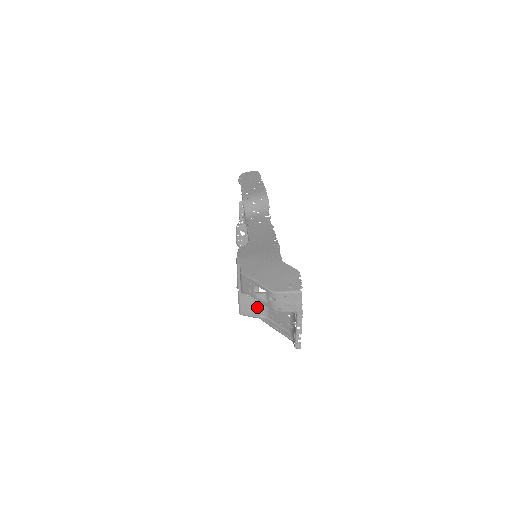
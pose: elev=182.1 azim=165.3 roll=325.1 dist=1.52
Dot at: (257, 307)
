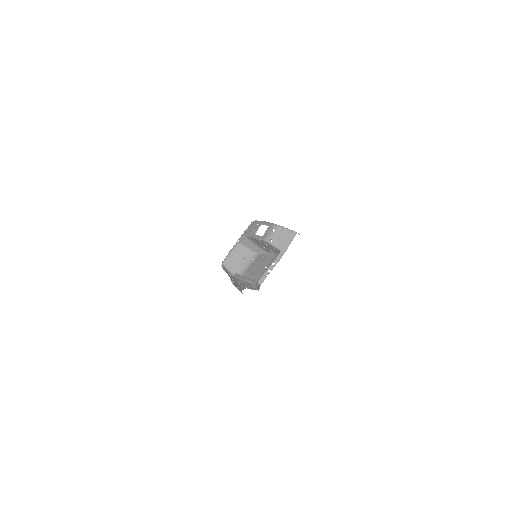
Dot at: (240, 263)
